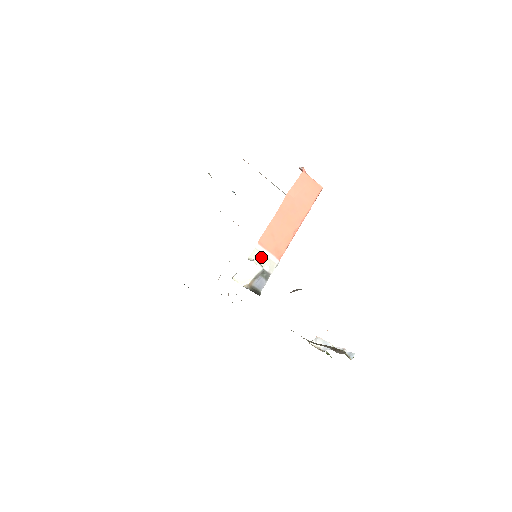
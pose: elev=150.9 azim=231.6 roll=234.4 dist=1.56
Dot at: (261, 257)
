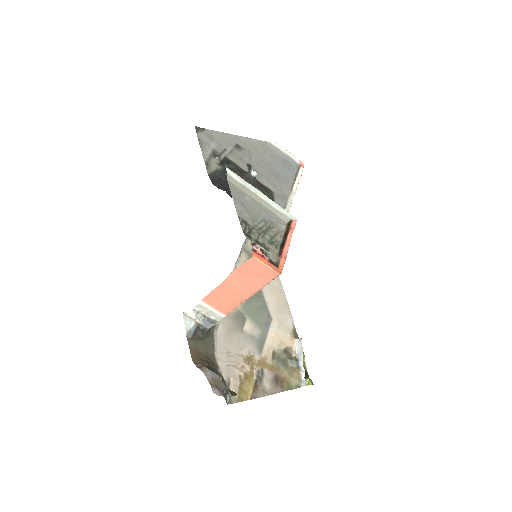
Dot at: (206, 310)
